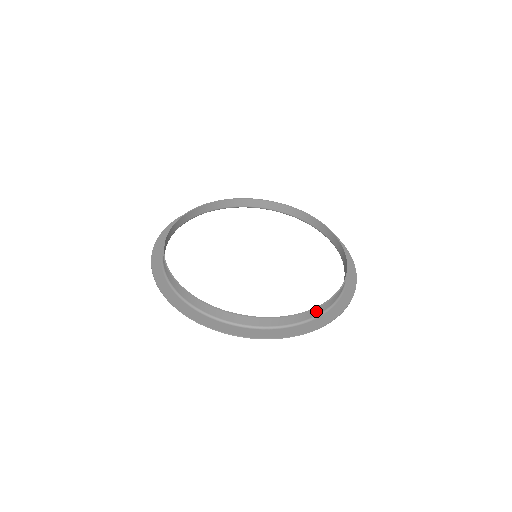
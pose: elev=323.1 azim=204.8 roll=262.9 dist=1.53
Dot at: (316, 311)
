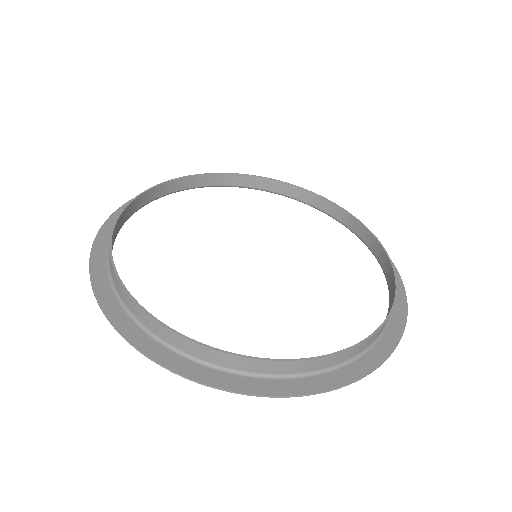
Dot at: (243, 362)
